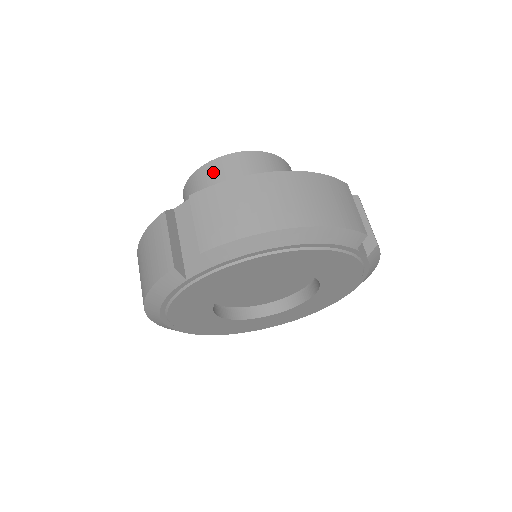
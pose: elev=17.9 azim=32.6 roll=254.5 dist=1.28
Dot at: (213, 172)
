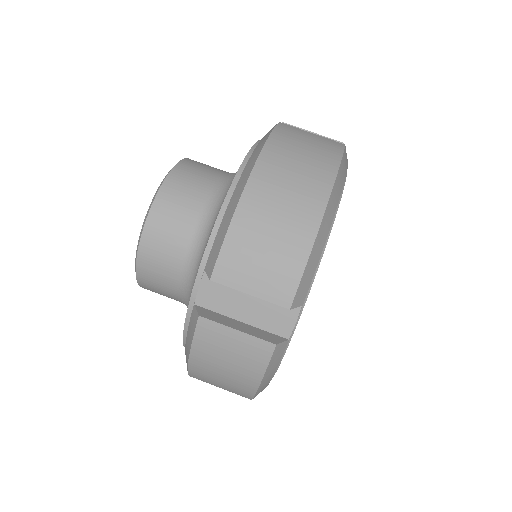
Dot at: (159, 237)
